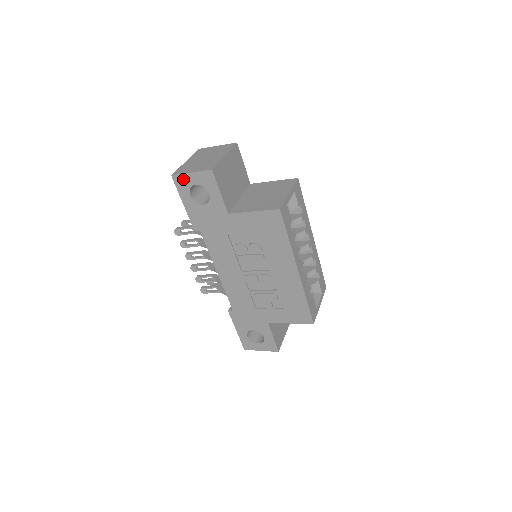
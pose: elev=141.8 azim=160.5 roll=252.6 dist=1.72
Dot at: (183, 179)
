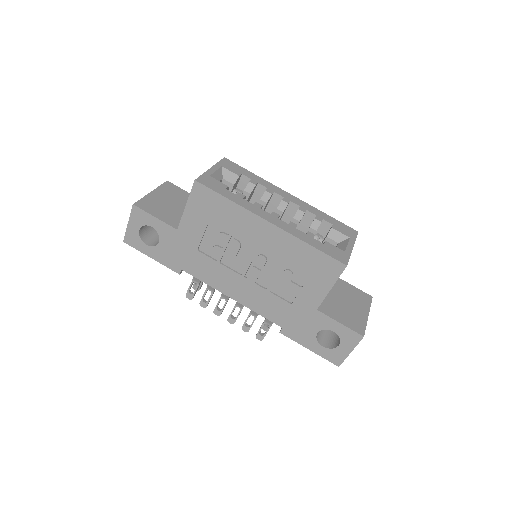
Dot at: (130, 236)
